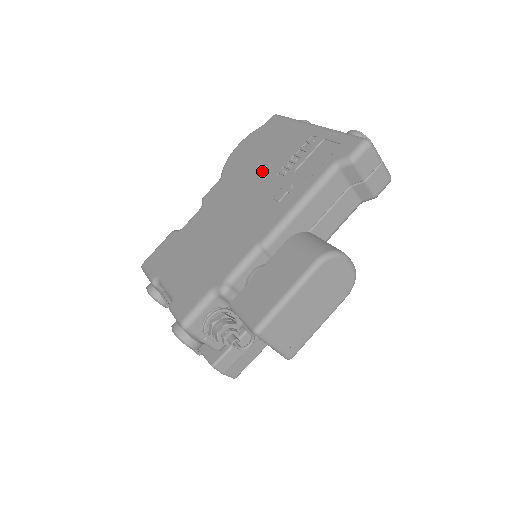
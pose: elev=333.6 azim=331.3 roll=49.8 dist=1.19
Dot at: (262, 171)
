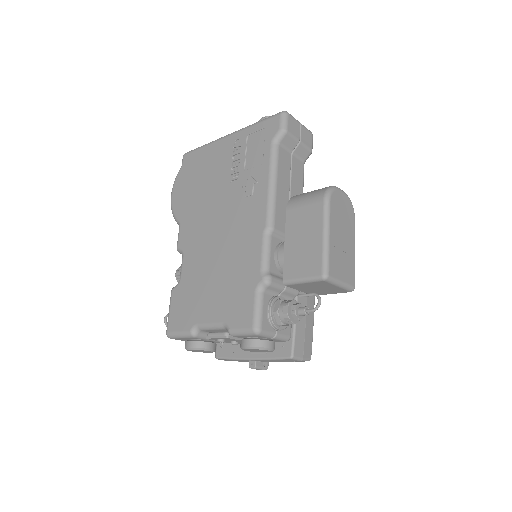
Dot at: (215, 191)
